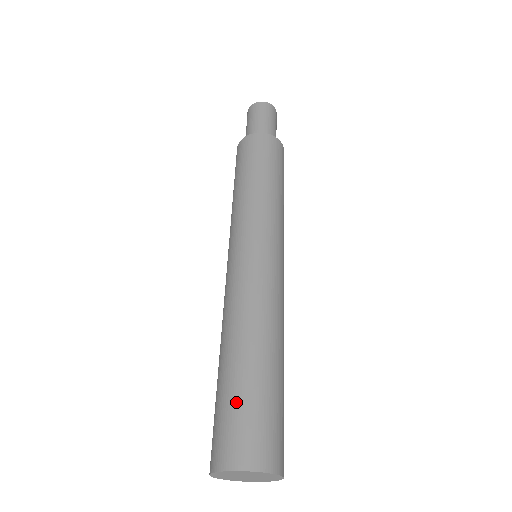
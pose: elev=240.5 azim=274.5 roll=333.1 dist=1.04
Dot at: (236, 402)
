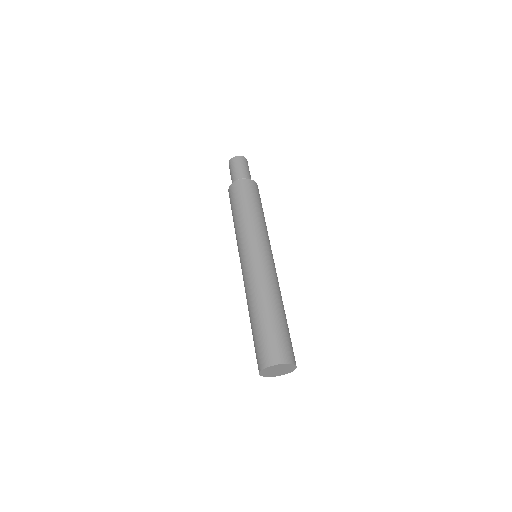
Dot at: (281, 332)
